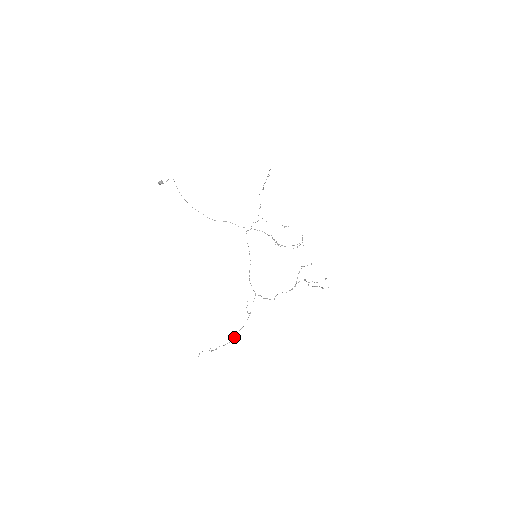
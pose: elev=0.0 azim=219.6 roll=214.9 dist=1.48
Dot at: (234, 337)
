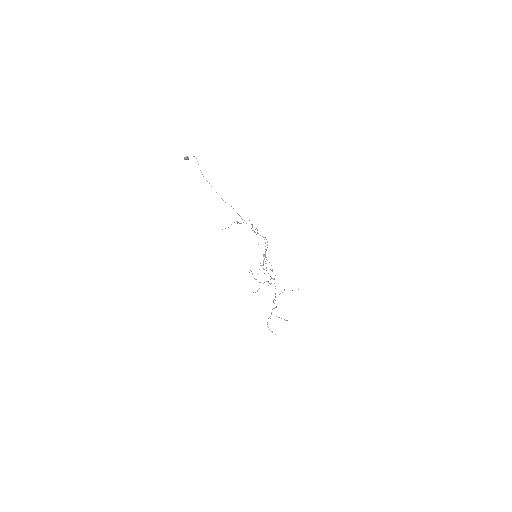
Dot at: (263, 283)
